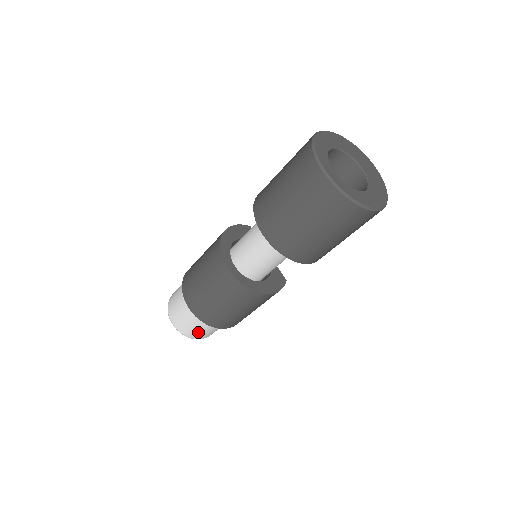
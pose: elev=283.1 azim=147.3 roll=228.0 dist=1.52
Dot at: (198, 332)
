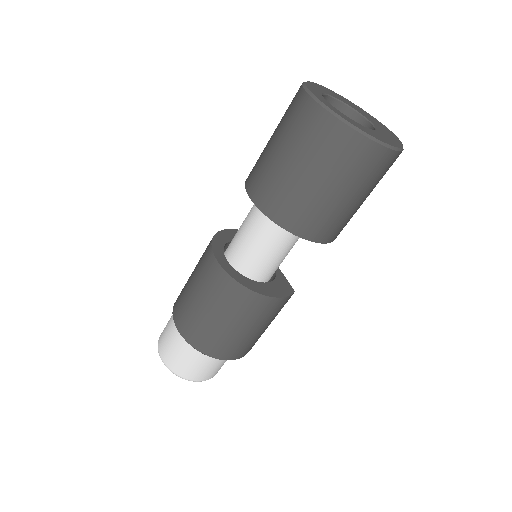
Dot at: (188, 366)
